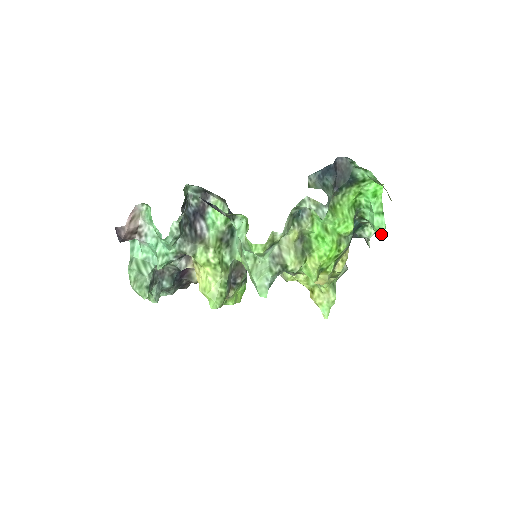
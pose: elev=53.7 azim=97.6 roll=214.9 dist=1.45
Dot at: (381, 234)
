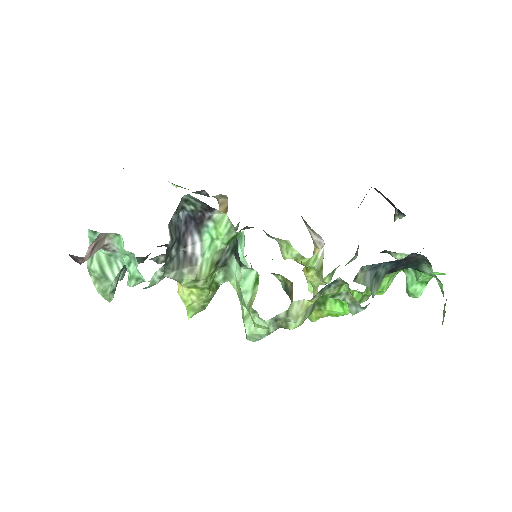
Dot at: (411, 296)
